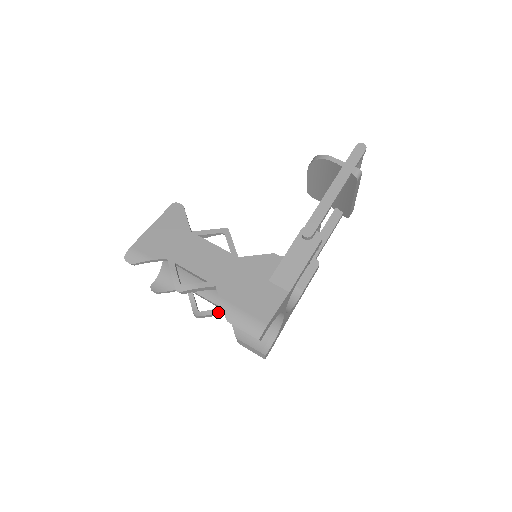
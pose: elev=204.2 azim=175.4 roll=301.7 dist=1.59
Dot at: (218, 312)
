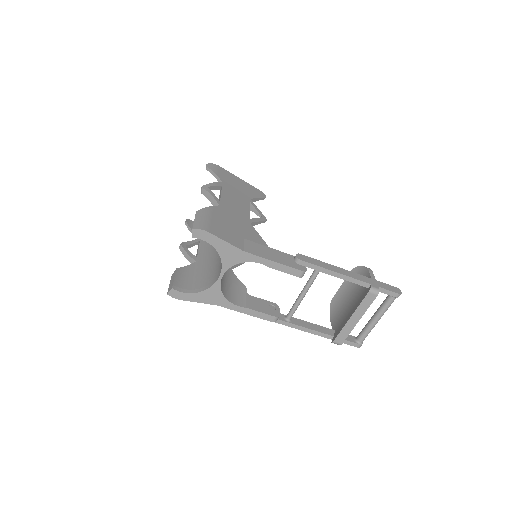
Dot at: (192, 257)
